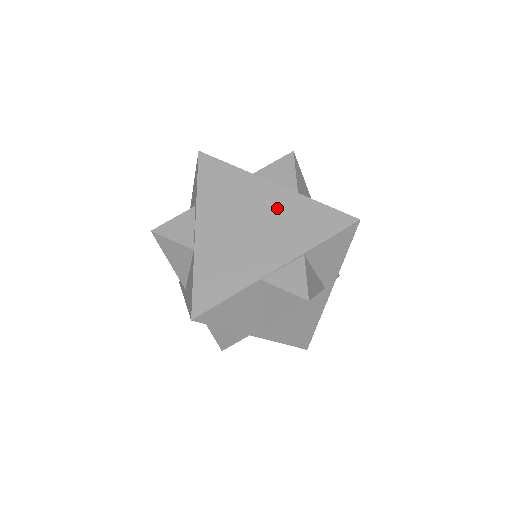
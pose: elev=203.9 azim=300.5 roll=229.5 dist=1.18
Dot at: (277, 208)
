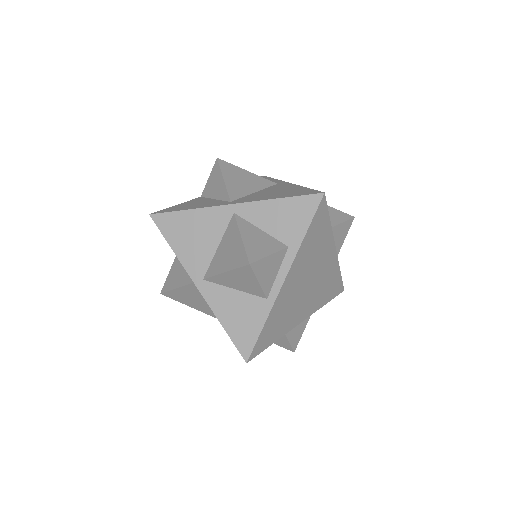
Dot at: occluded
